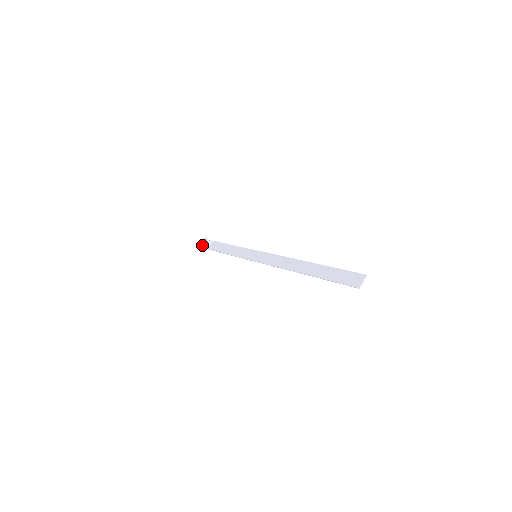
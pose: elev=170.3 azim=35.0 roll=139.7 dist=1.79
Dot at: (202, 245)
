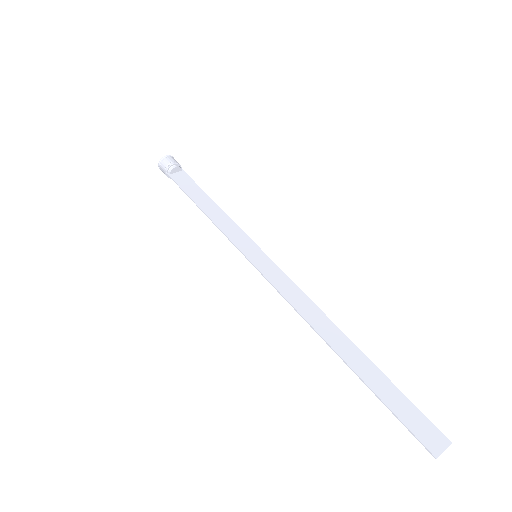
Dot at: (165, 163)
